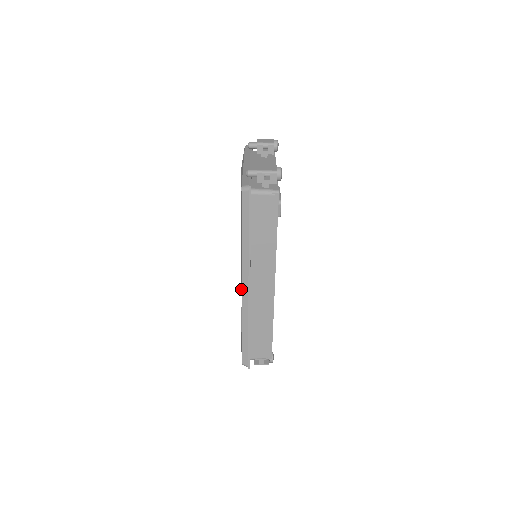
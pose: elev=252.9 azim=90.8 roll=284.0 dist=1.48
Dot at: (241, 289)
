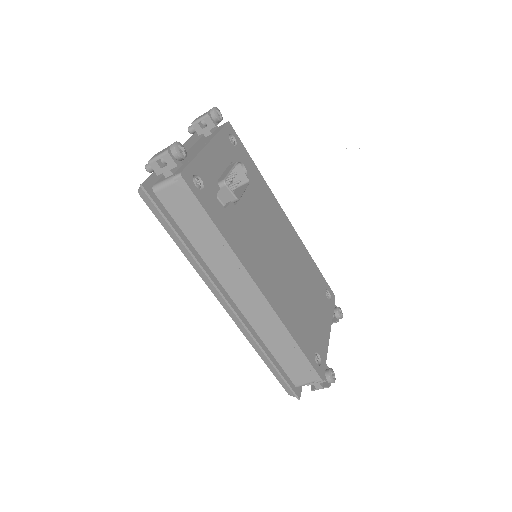
Dot at: occluded
